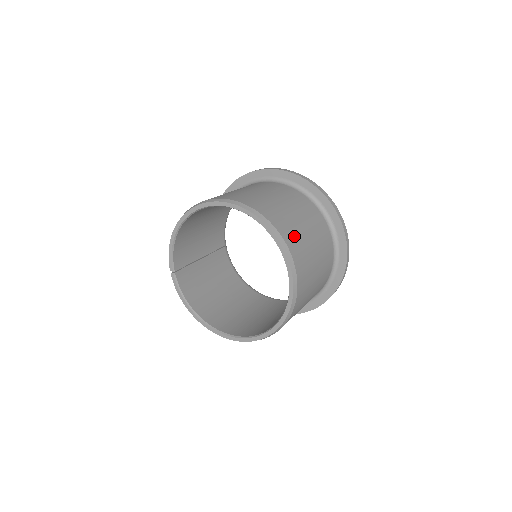
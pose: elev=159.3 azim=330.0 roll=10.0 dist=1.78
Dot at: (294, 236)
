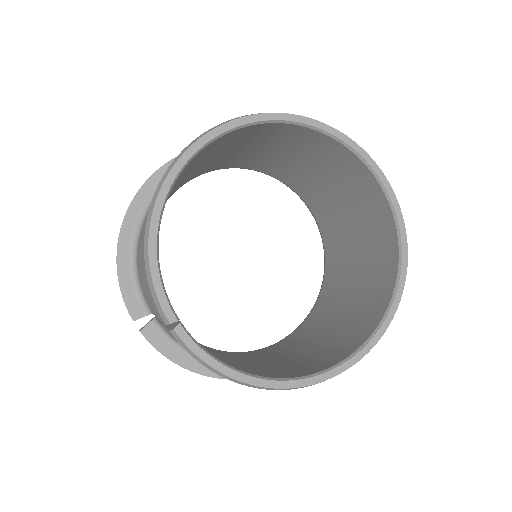
Dot at: occluded
